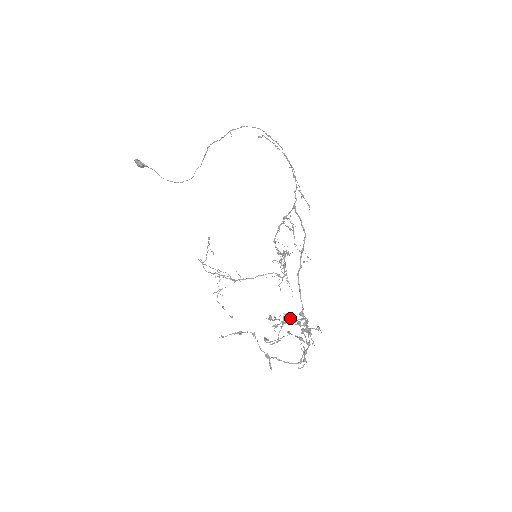
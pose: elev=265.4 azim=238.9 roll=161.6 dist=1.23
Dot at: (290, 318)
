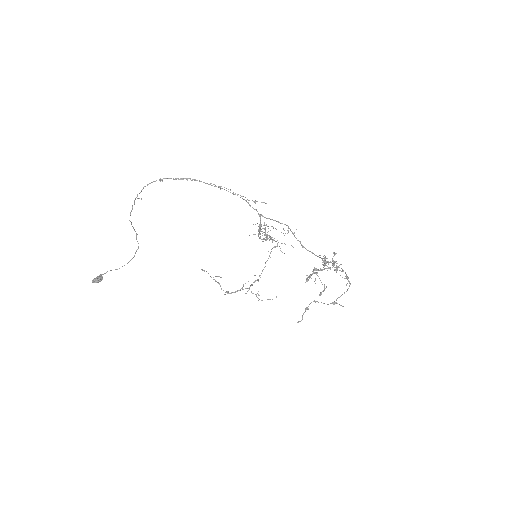
Dot at: occluded
